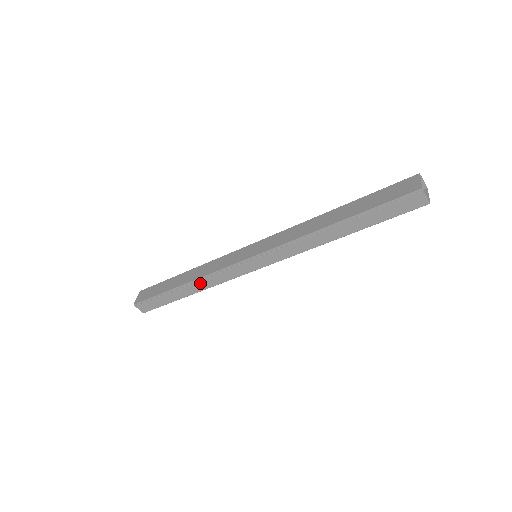
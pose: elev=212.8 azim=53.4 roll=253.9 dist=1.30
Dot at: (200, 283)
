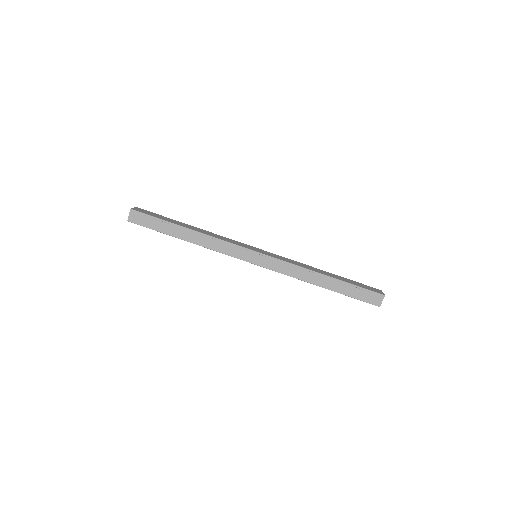
Dot at: (203, 238)
